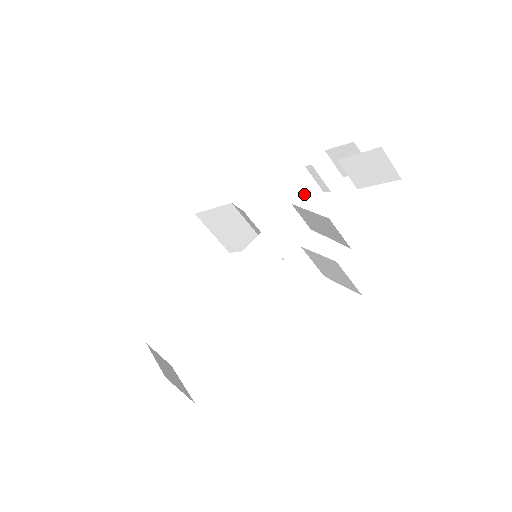
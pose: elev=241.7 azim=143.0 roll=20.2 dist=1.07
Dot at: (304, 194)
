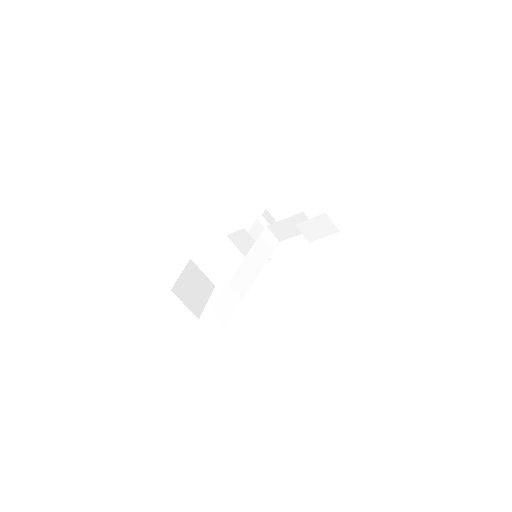
Dot at: (260, 234)
